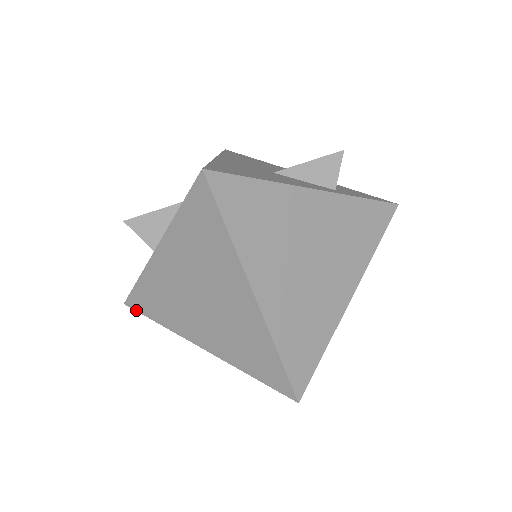
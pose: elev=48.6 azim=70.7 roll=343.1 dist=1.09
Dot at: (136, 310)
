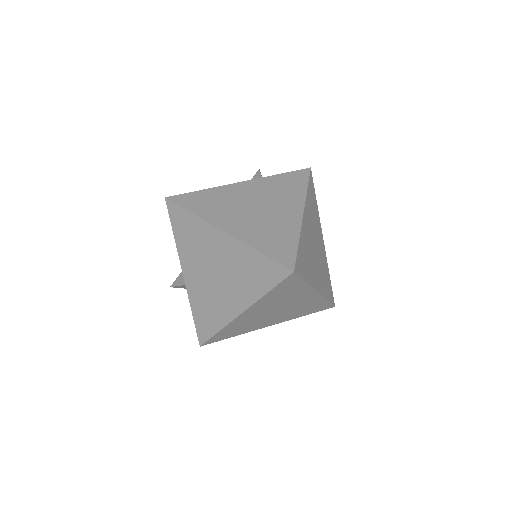
Dot at: (206, 341)
